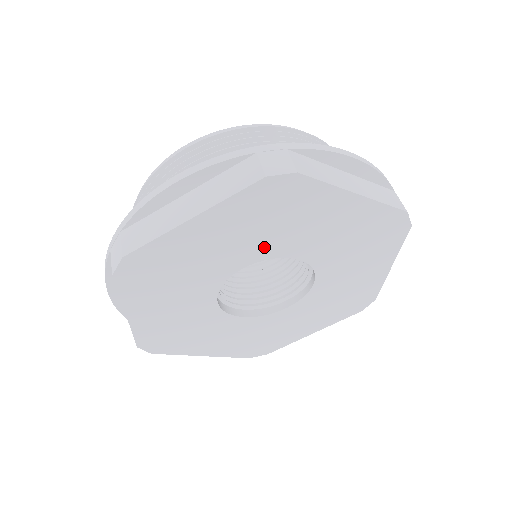
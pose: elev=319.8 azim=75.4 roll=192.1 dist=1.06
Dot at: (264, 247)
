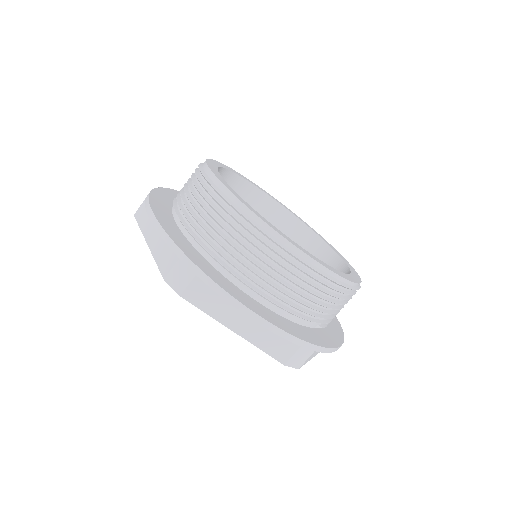
Dot at: occluded
